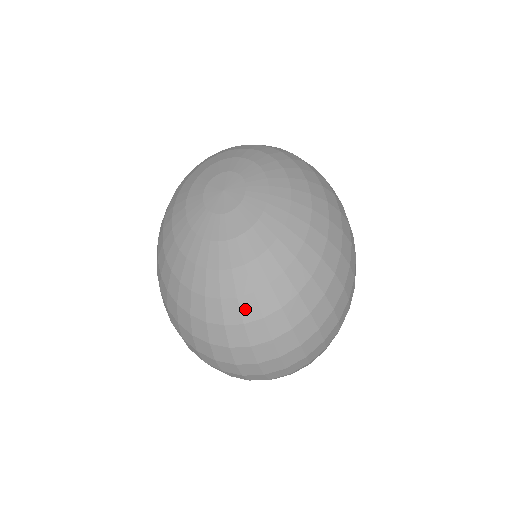
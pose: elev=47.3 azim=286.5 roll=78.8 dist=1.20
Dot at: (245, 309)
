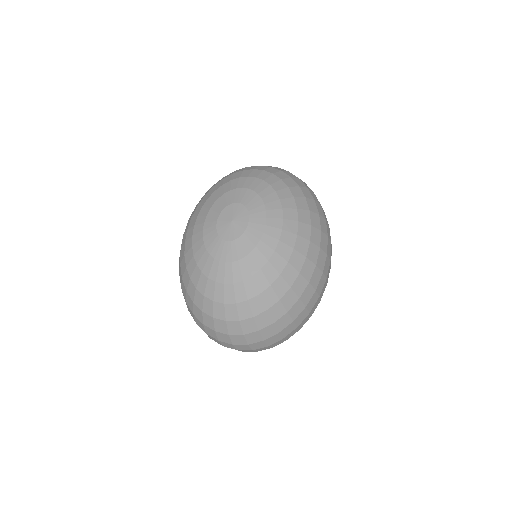
Dot at: (228, 312)
